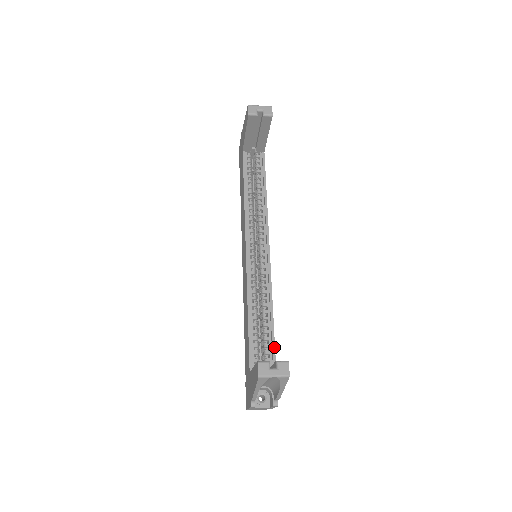
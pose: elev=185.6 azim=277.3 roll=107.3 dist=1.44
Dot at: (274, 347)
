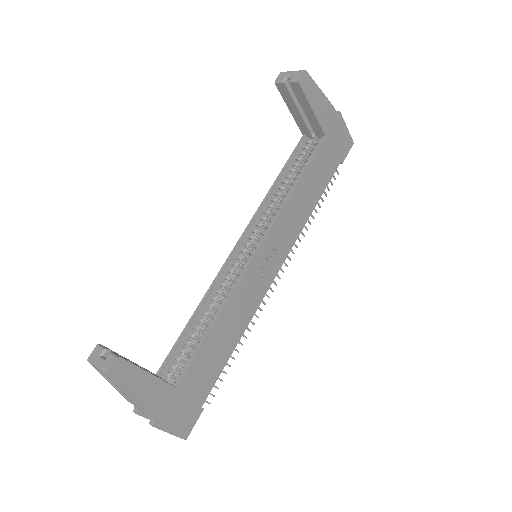
Dot at: (192, 359)
